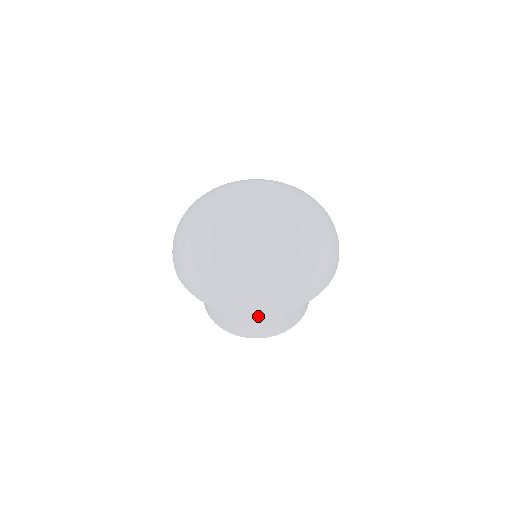
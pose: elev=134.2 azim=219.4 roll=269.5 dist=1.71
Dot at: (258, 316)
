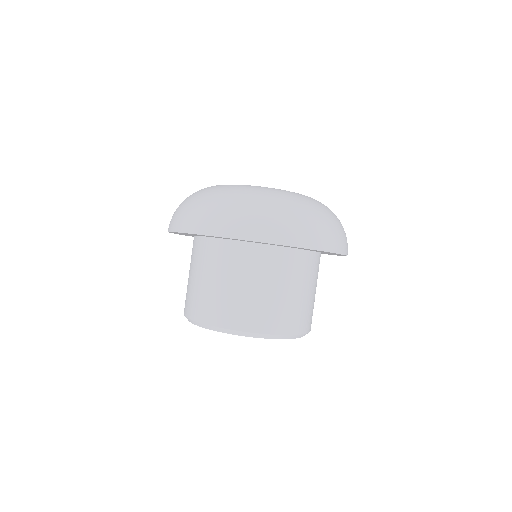
Dot at: (303, 290)
